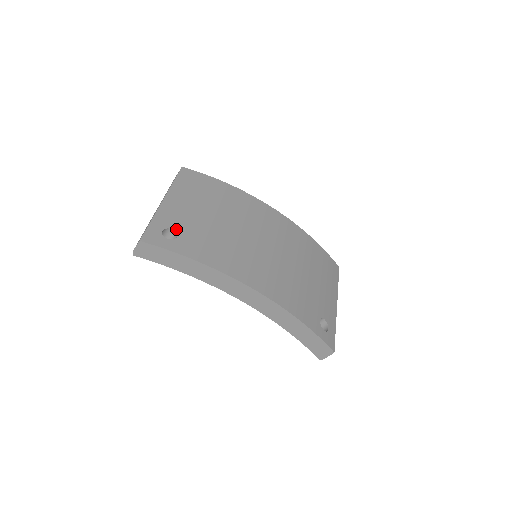
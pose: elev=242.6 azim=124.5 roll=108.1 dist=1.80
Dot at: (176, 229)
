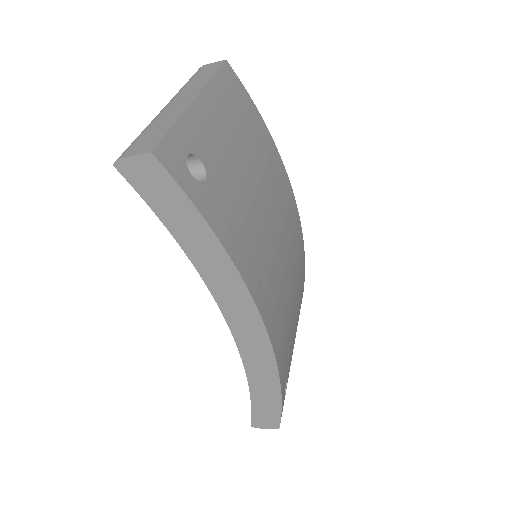
Dot at: (206, 165)
